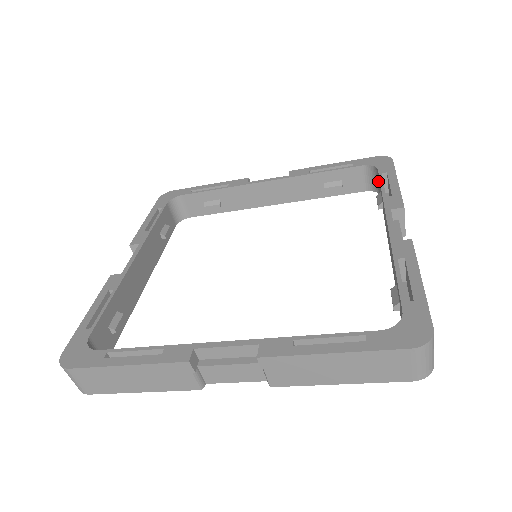
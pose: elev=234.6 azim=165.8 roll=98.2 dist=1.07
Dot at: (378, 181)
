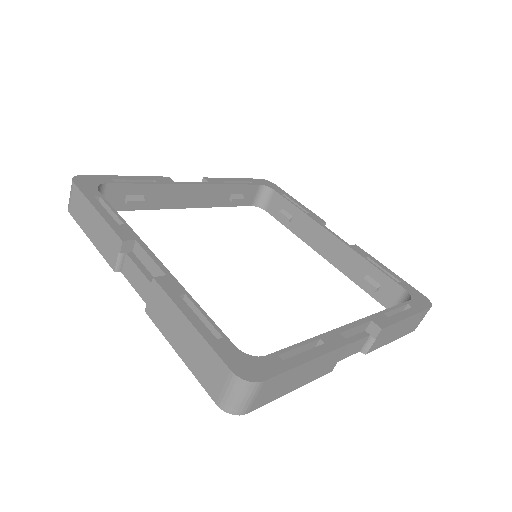
Dot at: (269, 199)
